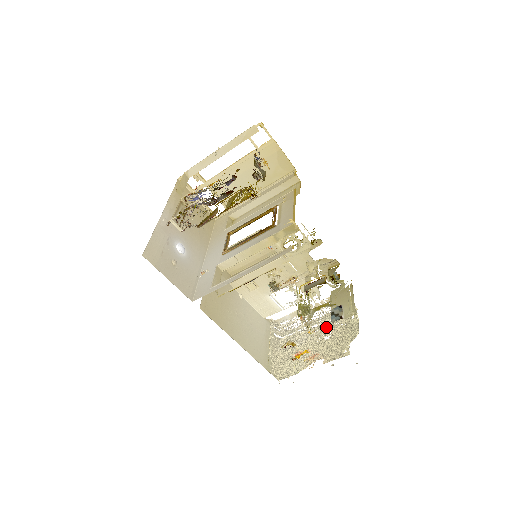
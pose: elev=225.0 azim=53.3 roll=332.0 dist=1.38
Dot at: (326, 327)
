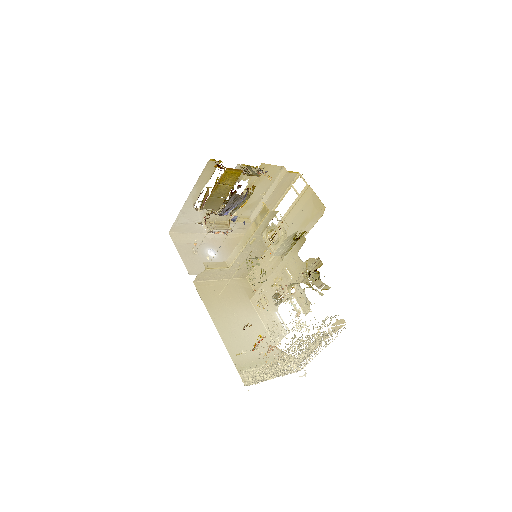
Dot at: (314, 345)
